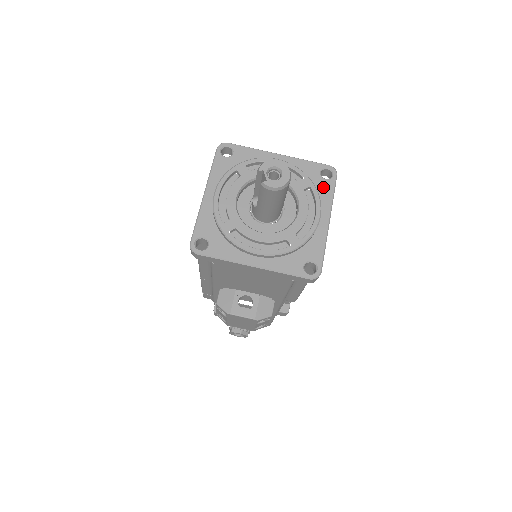
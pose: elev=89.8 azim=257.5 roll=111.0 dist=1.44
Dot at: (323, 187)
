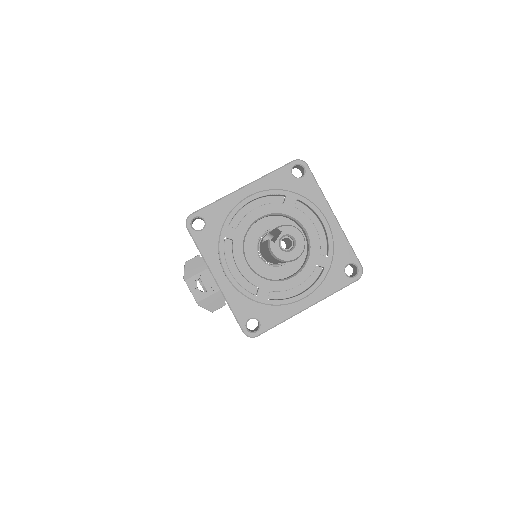
Dot at: (336, 278)
